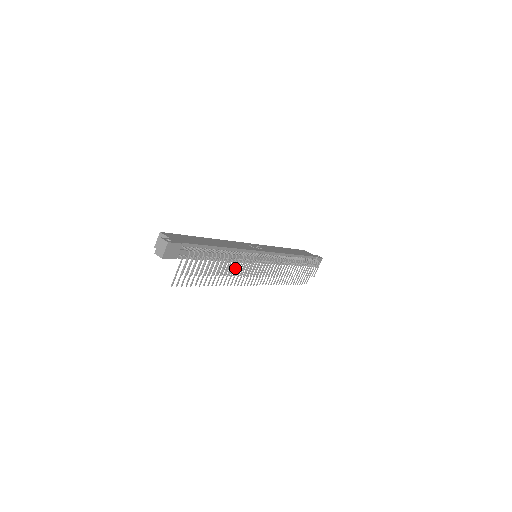
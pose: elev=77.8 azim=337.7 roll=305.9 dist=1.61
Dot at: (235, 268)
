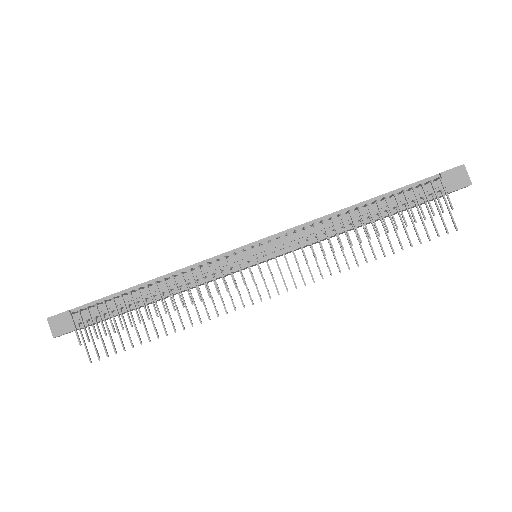
Dot at: (179, 296)
